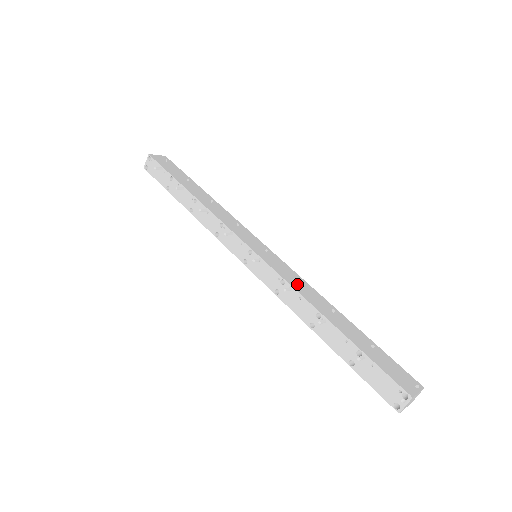
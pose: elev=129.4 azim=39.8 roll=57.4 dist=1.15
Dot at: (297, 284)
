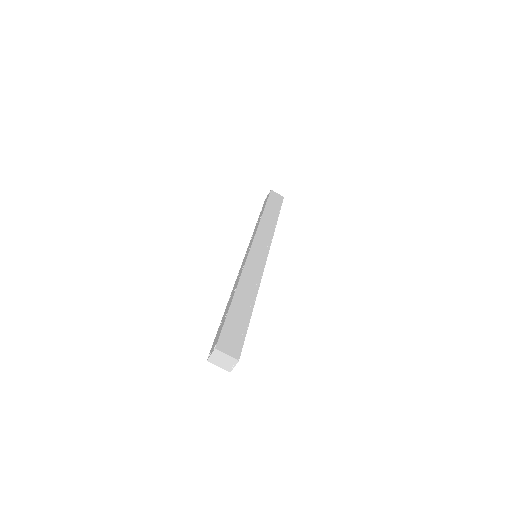
Dot at: (250, 273)
